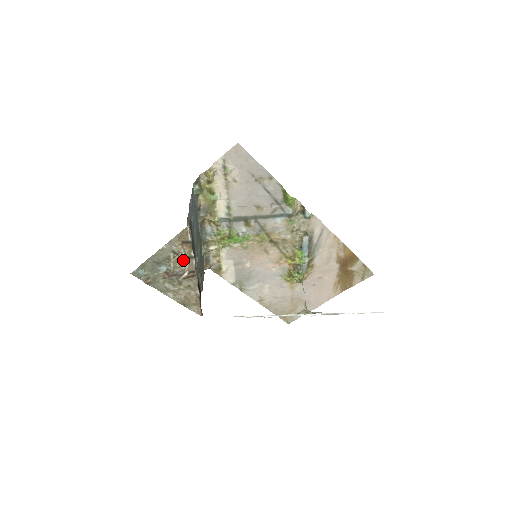
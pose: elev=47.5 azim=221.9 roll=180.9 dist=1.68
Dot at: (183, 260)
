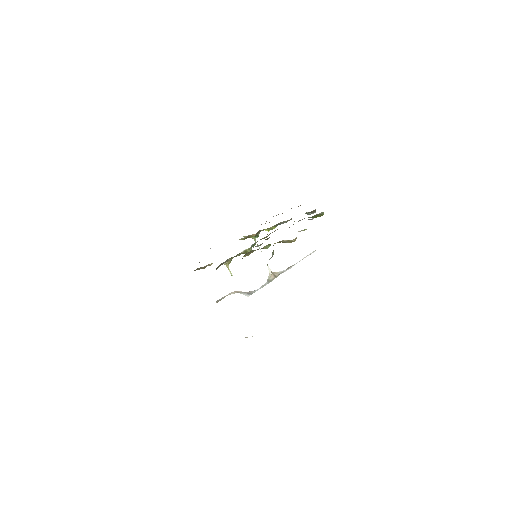
Dot at: occluded
